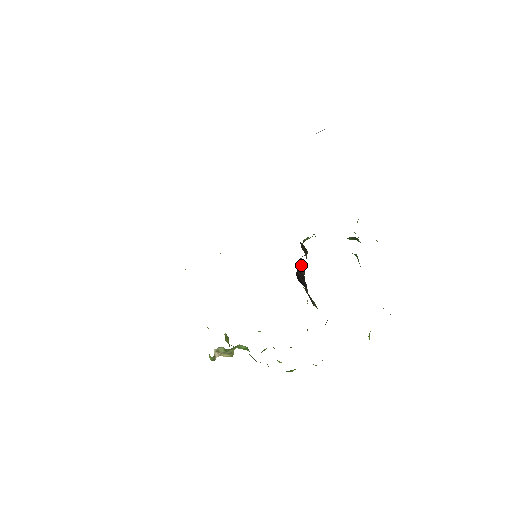
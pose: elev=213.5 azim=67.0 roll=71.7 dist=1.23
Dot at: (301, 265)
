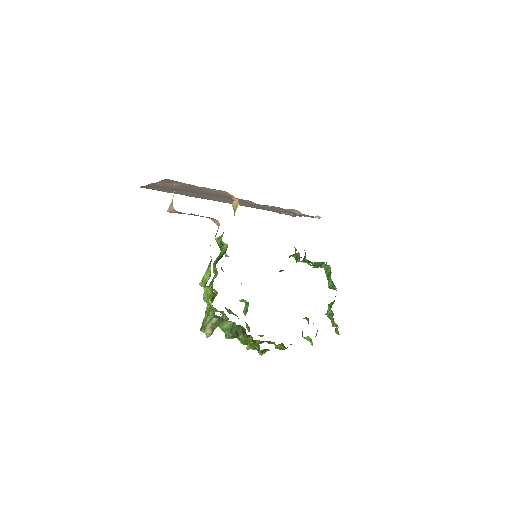
Dot at: occluded
